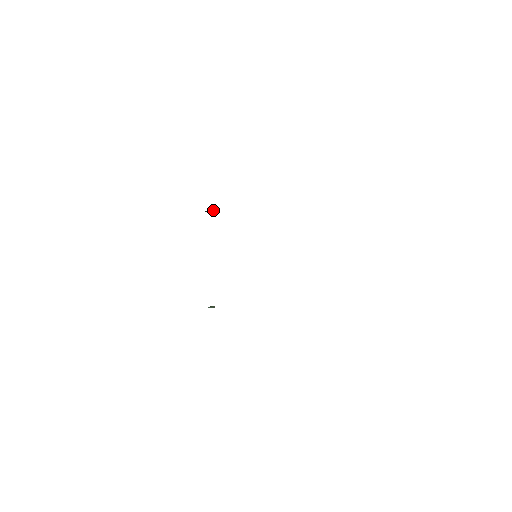
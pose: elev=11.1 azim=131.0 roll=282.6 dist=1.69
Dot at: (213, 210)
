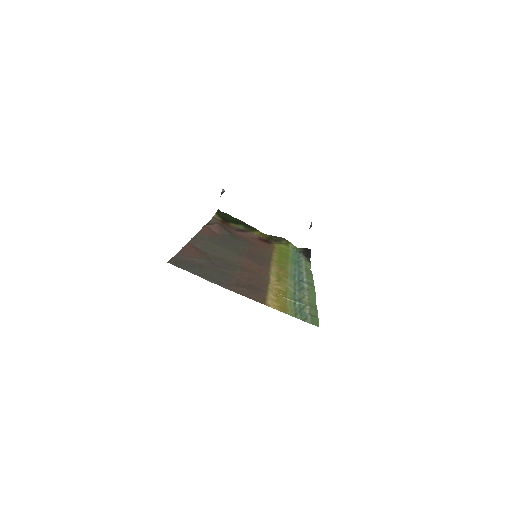
Dot at: (221, 193)
